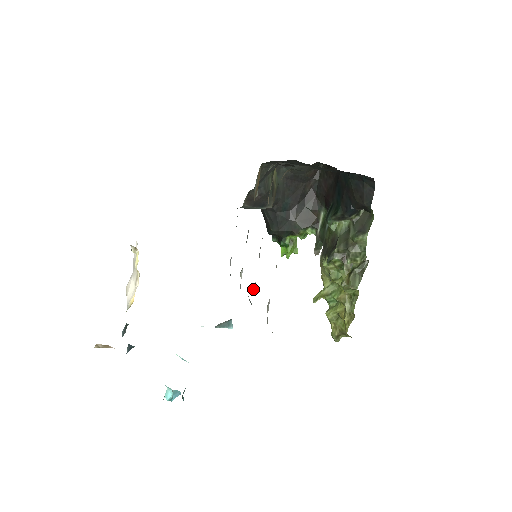
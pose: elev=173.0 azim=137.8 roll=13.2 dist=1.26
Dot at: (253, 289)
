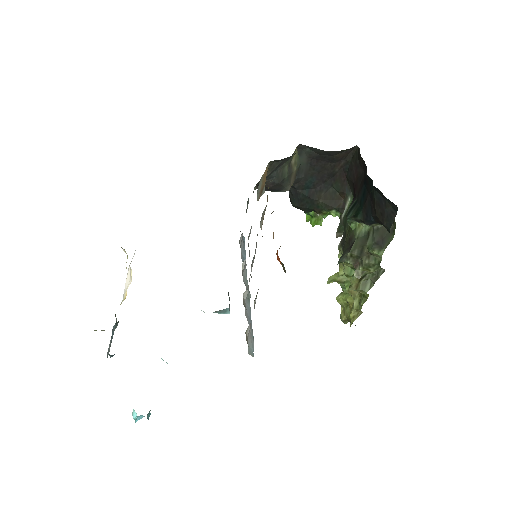
Dot at: (245, 295)
